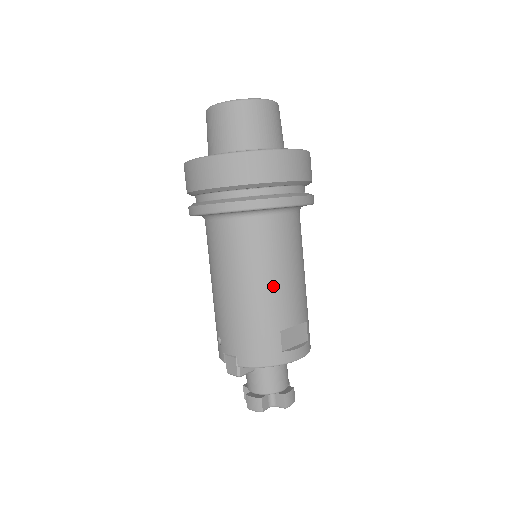
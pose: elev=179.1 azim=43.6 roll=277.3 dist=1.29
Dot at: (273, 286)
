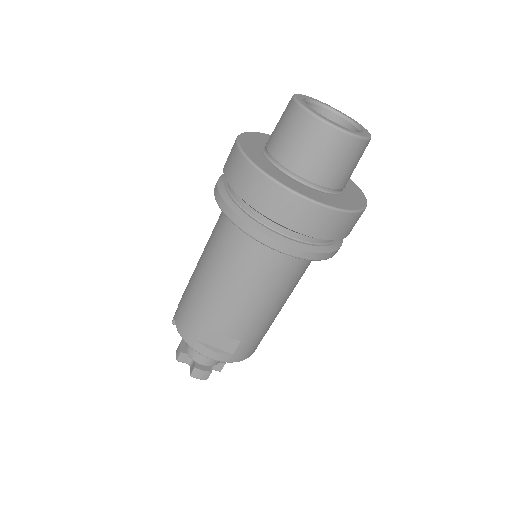
Dot at: (219, 291)
